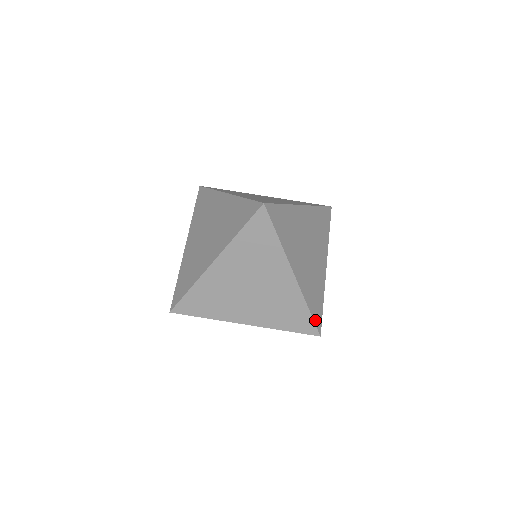
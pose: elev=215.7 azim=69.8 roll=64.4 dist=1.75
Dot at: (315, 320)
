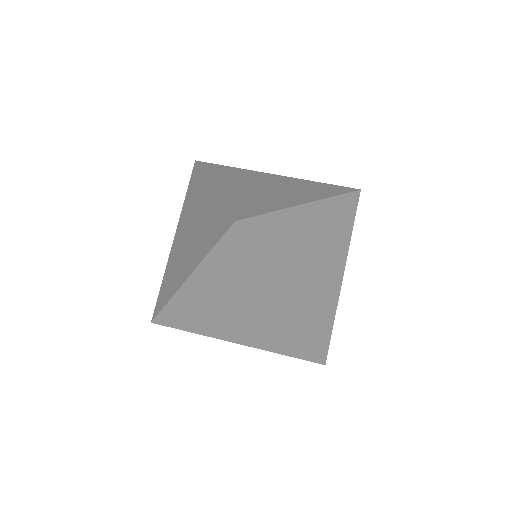
Dot at: (232, 211)
